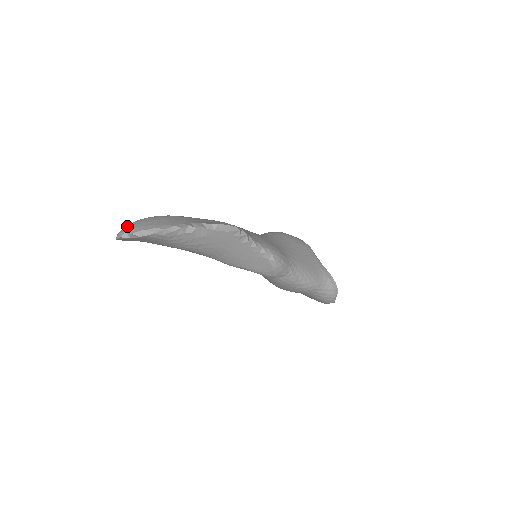
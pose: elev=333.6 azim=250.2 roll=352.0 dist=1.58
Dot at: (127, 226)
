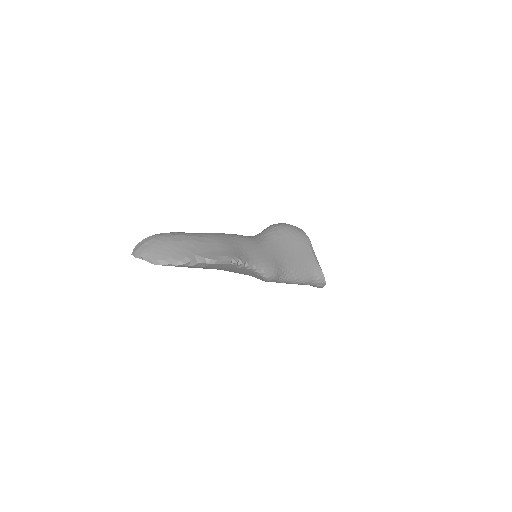
Dot at: (141, 246)
